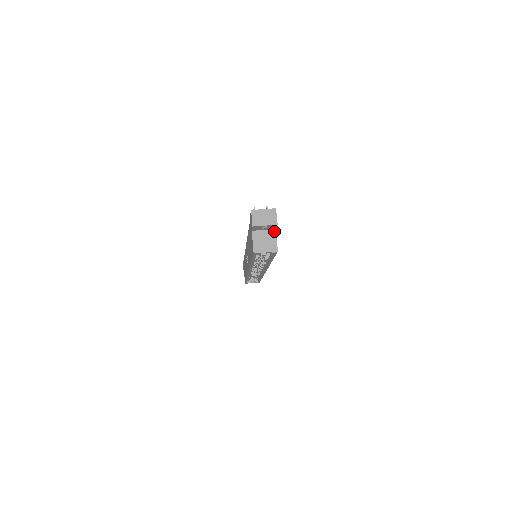
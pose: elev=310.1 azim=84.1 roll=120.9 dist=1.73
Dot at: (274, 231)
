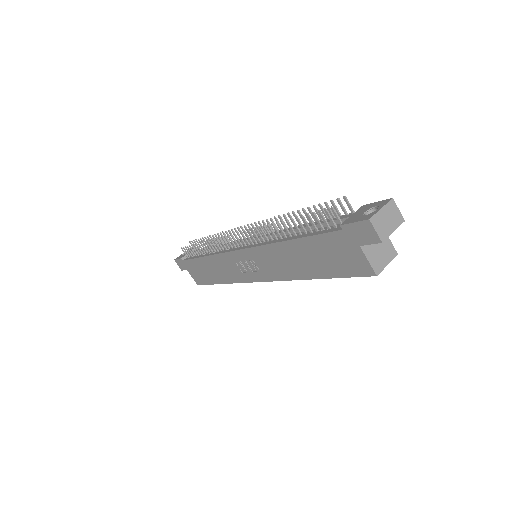
Dot at: occluded
